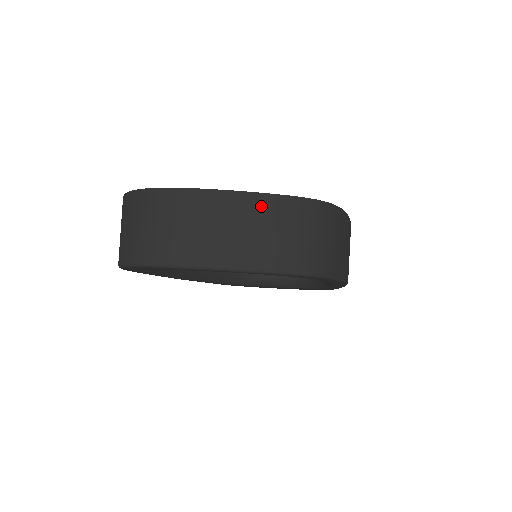
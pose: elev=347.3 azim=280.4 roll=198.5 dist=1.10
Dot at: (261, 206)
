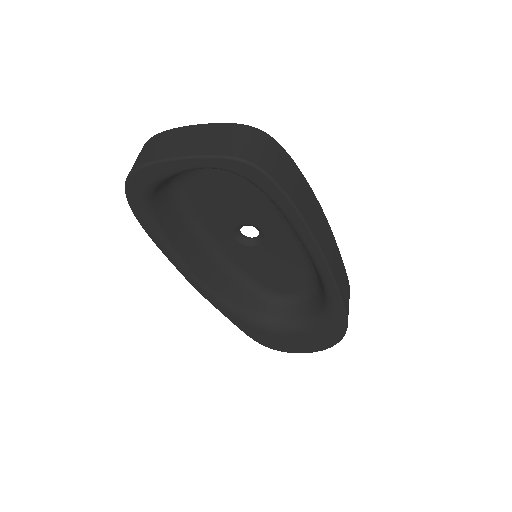
Dot at: (211, 128)
